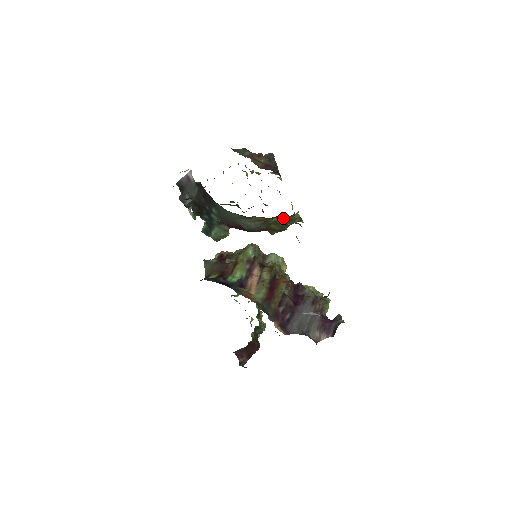
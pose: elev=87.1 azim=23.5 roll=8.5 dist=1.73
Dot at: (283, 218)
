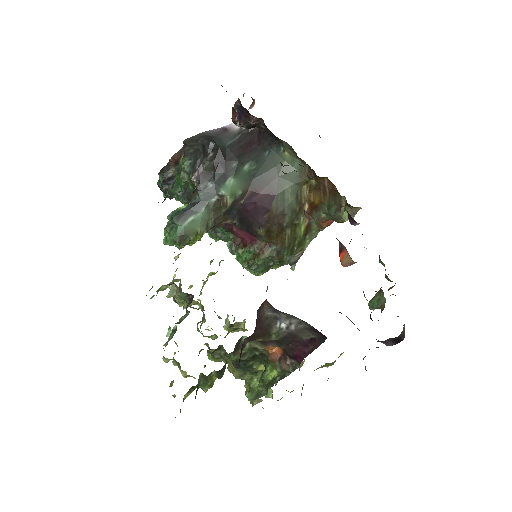
Dot at: (305, 228)
